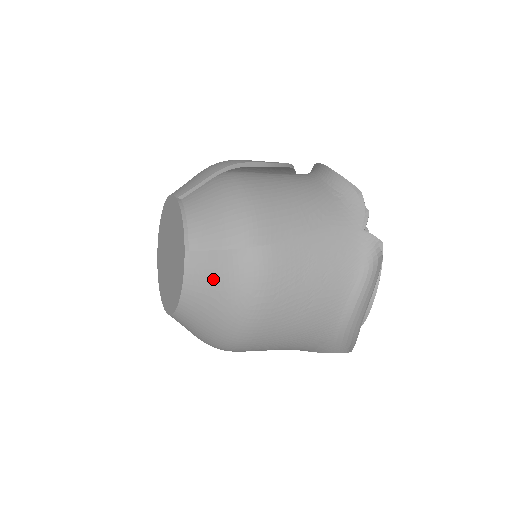
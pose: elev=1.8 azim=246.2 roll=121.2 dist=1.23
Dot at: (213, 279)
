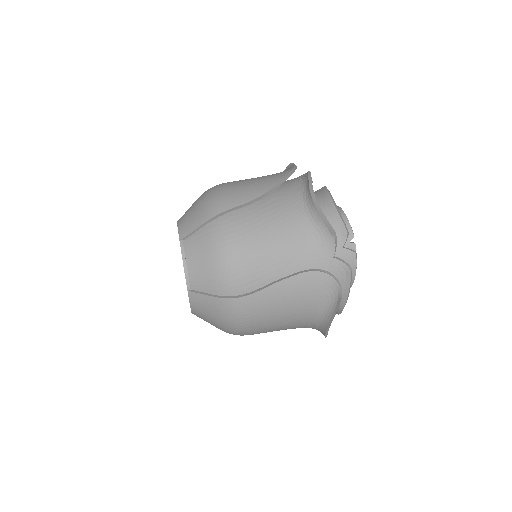
Dot at: (209, 311)
